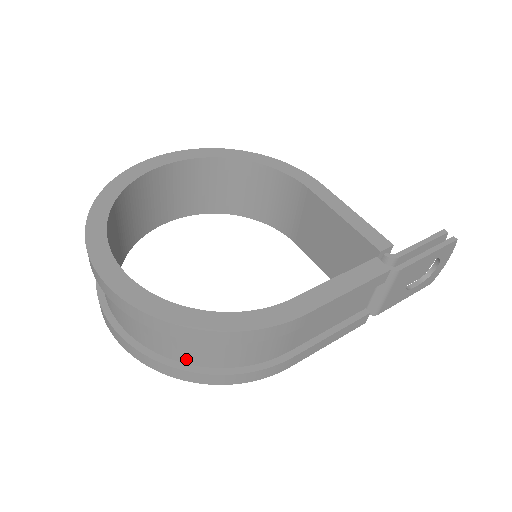
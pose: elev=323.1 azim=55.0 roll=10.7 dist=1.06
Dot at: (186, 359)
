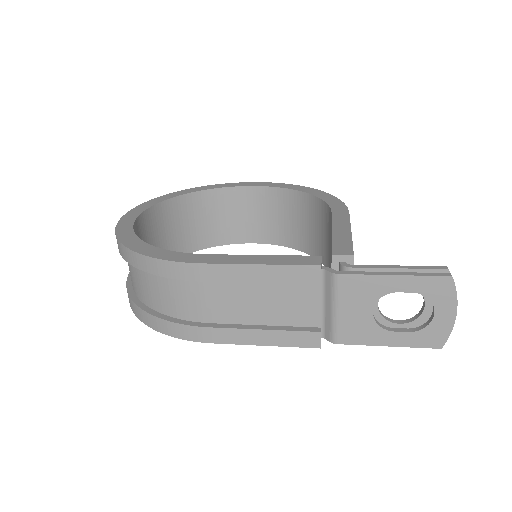
Dot at: (139, 294)
